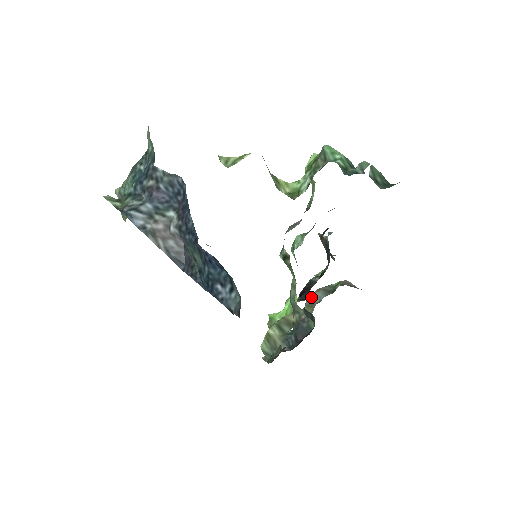
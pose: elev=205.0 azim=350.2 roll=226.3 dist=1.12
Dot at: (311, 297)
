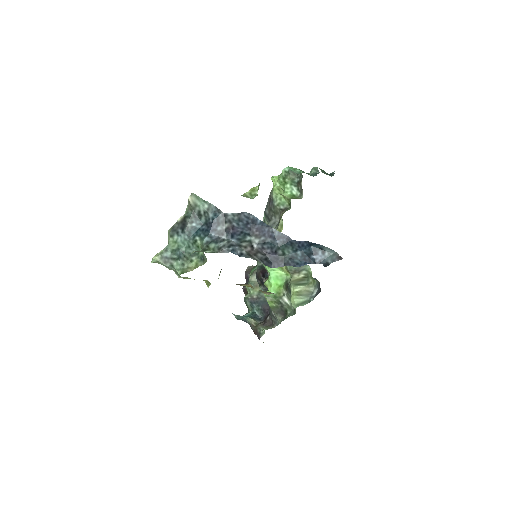
Dot at: (251, 282)
